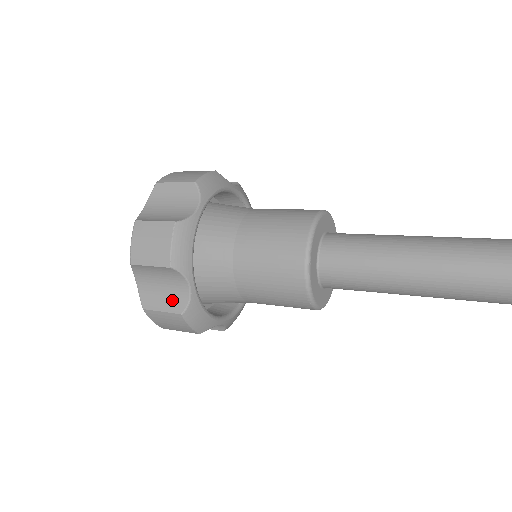
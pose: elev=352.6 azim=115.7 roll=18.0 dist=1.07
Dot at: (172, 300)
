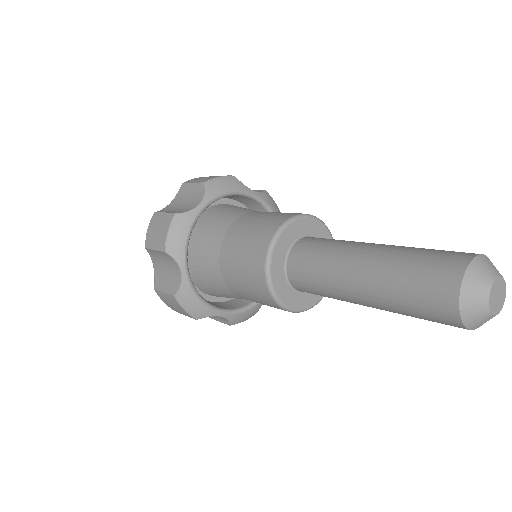
Dot at: (171, 283)
